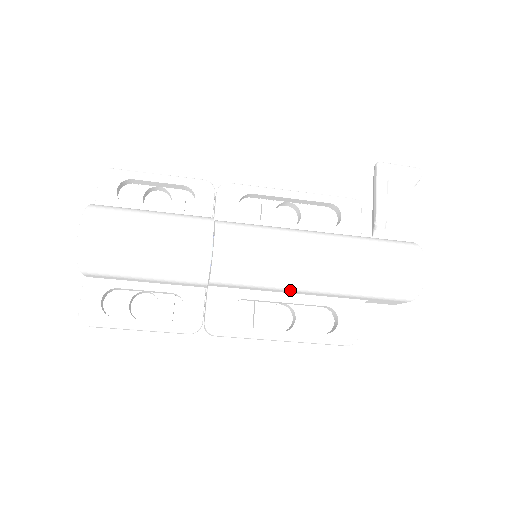
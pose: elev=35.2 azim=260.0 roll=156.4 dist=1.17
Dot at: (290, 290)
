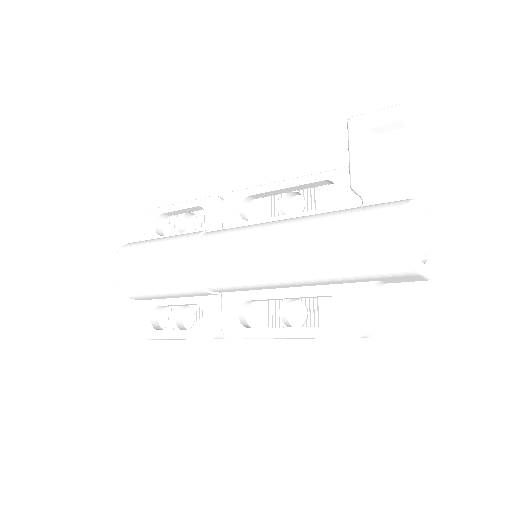
Dot at: (278, 285)
